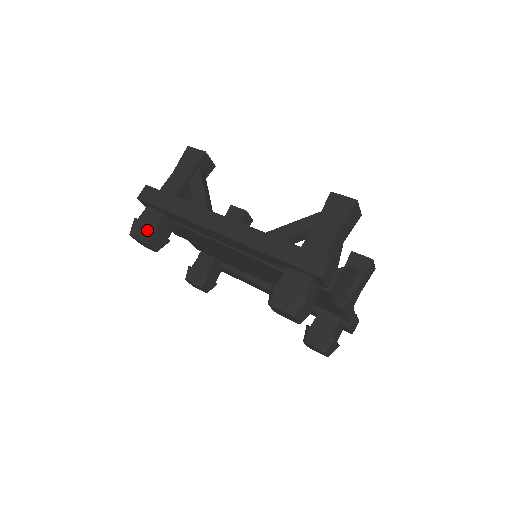
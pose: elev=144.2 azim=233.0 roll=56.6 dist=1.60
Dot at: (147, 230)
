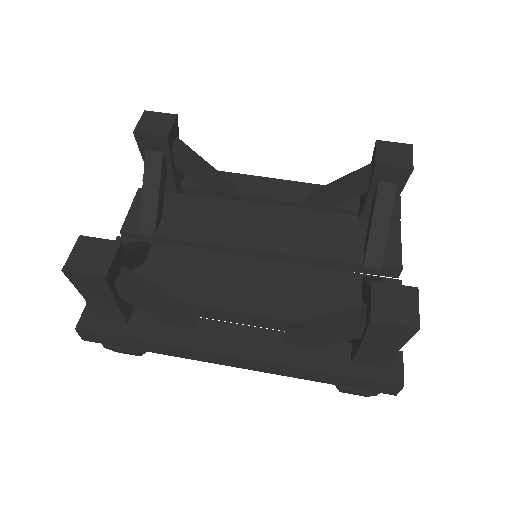
Dot at: (135, 354)
